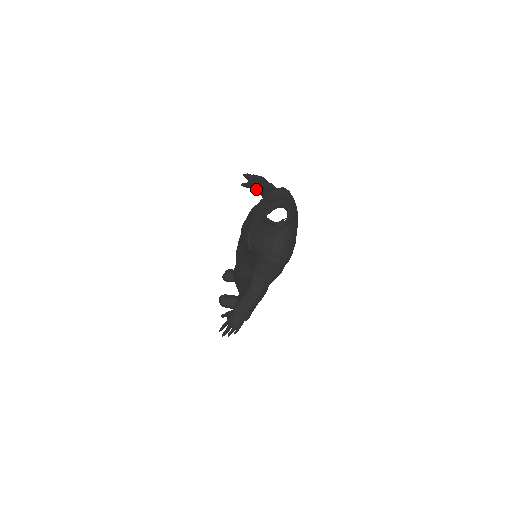
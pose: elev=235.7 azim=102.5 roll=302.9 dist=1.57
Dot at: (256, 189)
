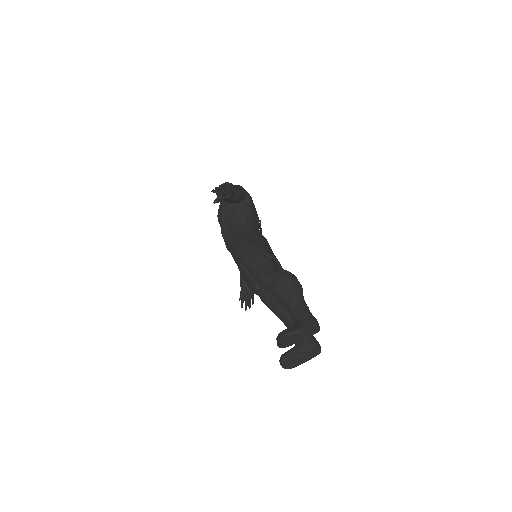
Dot at: (241, 275)
